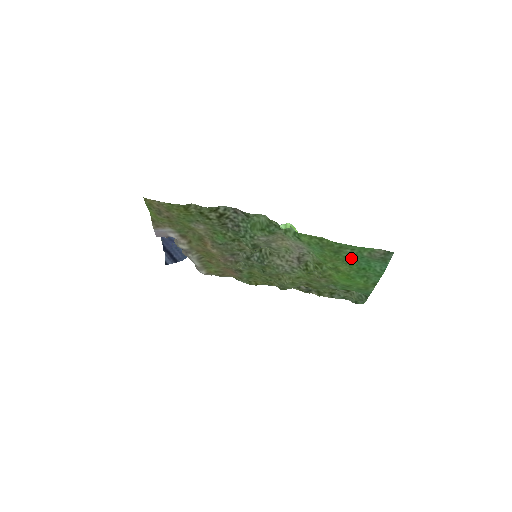
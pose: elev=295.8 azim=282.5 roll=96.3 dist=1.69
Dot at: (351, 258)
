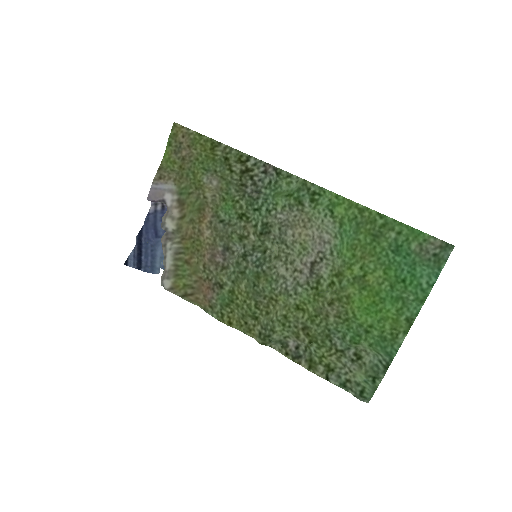
Dot at: (391, 255)
